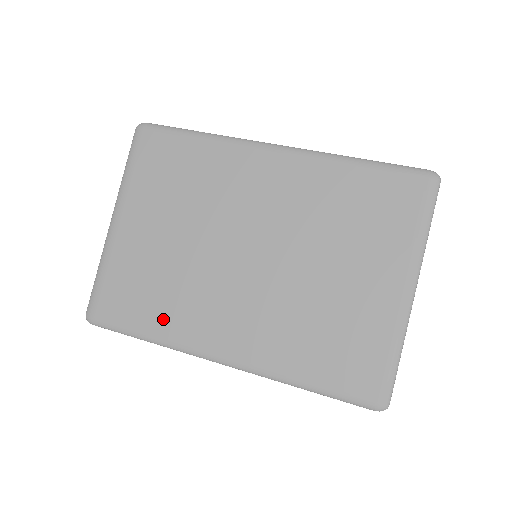
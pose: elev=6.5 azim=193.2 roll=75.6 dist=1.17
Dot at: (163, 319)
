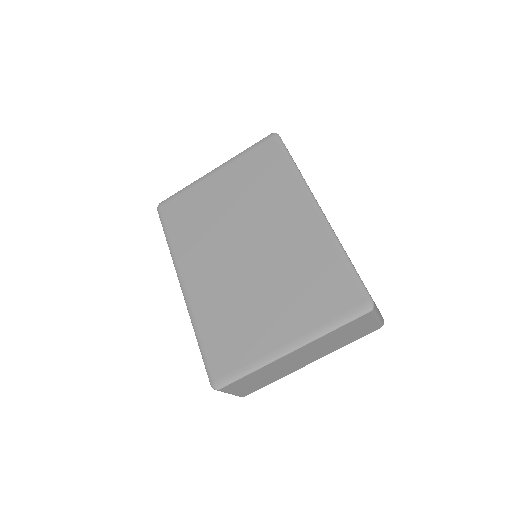
Dot at: (183, 239)
